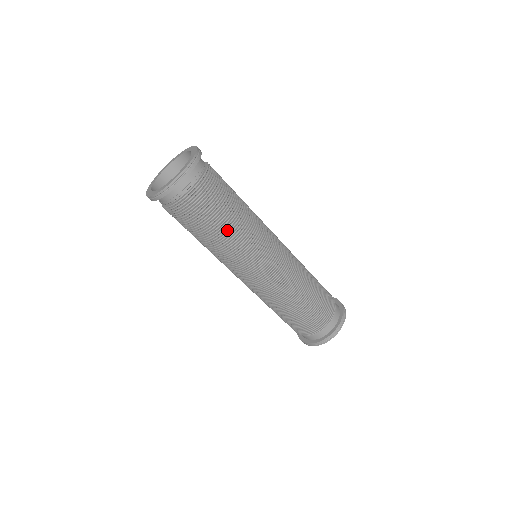
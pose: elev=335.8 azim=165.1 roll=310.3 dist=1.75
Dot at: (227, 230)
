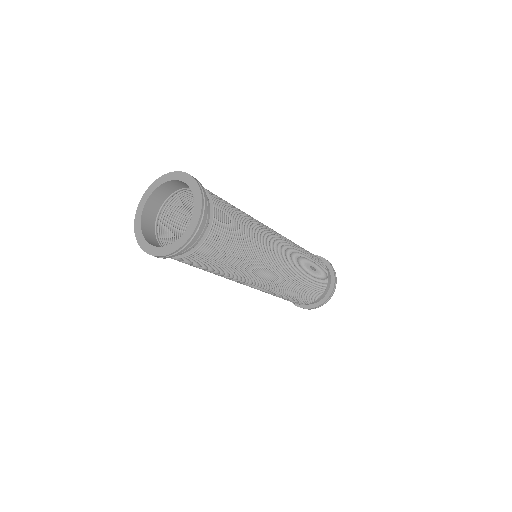
Dot at: (249, 233)
